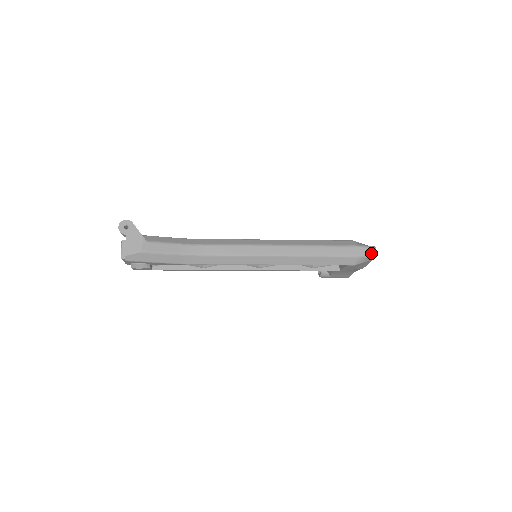
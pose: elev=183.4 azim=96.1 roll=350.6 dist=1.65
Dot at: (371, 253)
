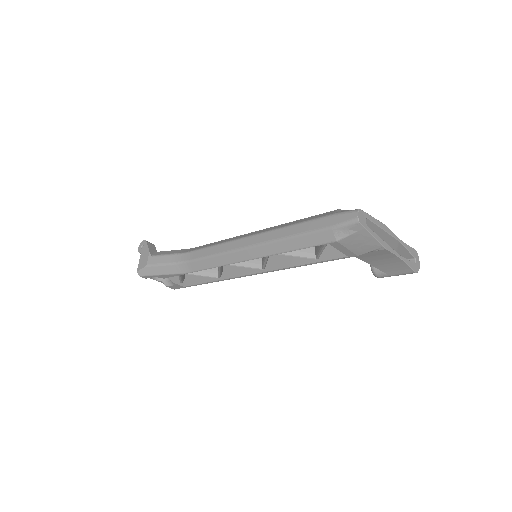
Dot at: (350, 219)
